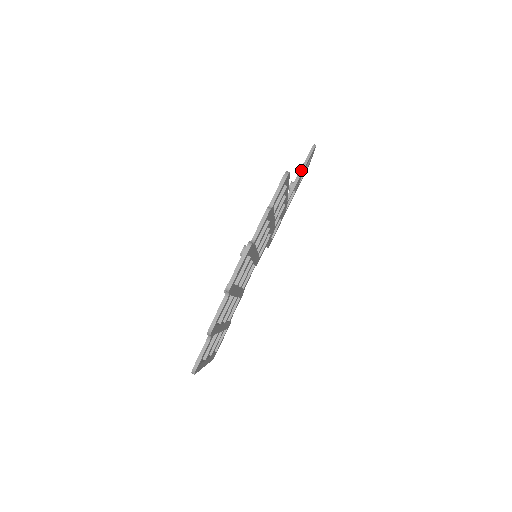
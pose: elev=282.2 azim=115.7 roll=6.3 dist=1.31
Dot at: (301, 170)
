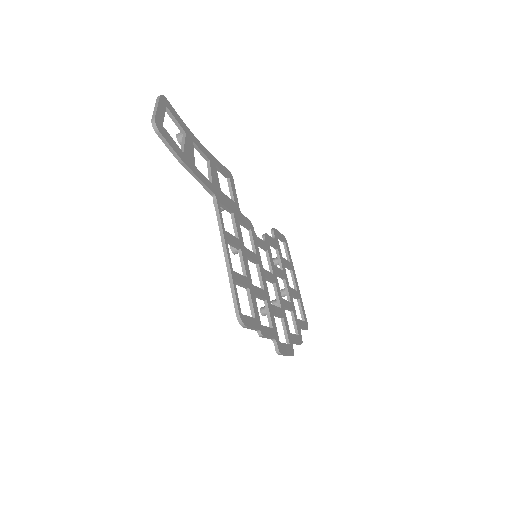
Dot at: (186, 169)
